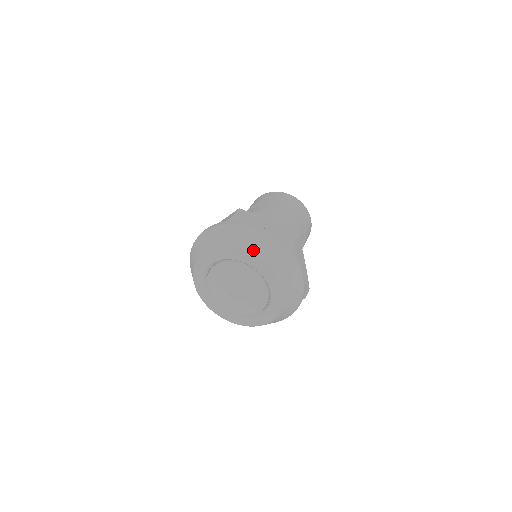
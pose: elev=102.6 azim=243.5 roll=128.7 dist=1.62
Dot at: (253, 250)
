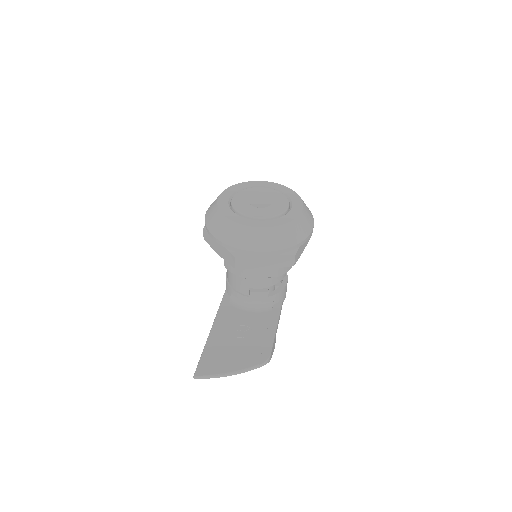
Dot at: occluded
